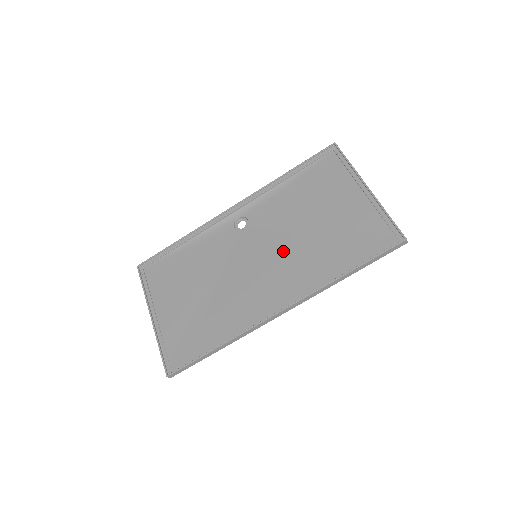
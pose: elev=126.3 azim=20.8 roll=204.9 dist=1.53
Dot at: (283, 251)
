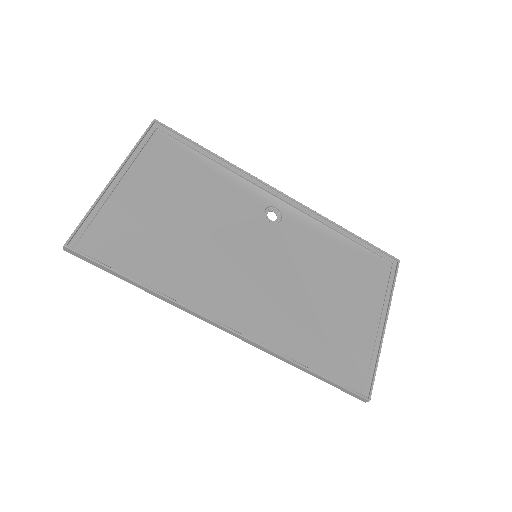
Dot at: (280, 283)
